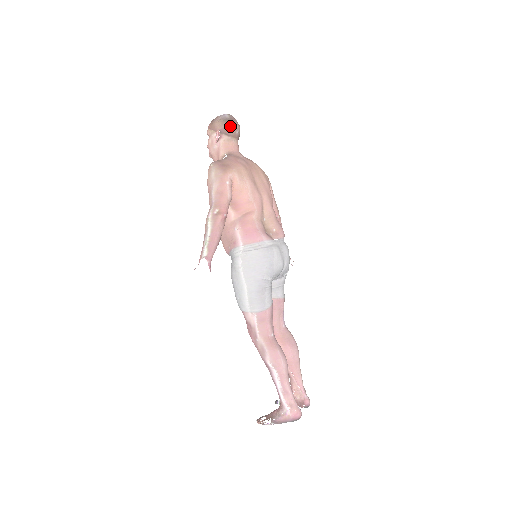
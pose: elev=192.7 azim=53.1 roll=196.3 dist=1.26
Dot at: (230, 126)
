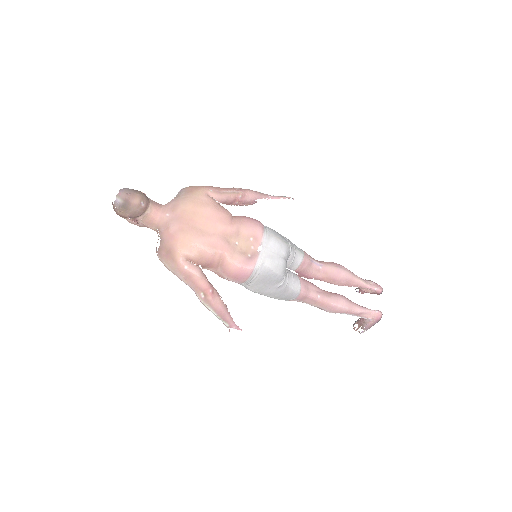
Dot at: (132, 209)
